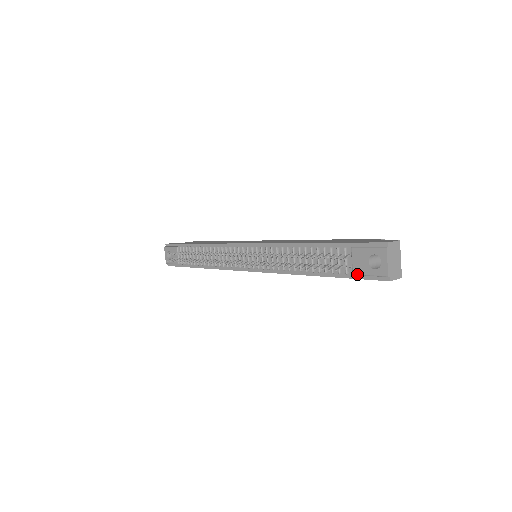
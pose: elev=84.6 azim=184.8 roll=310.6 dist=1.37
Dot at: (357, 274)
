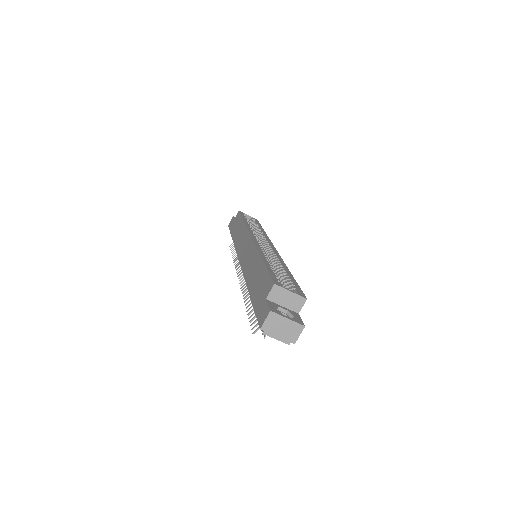
Dot at: occluded
